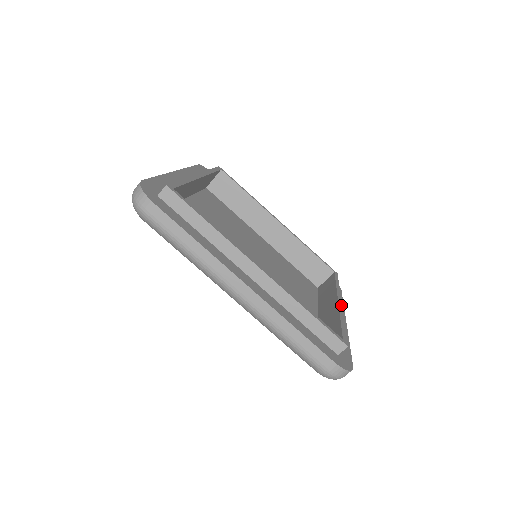
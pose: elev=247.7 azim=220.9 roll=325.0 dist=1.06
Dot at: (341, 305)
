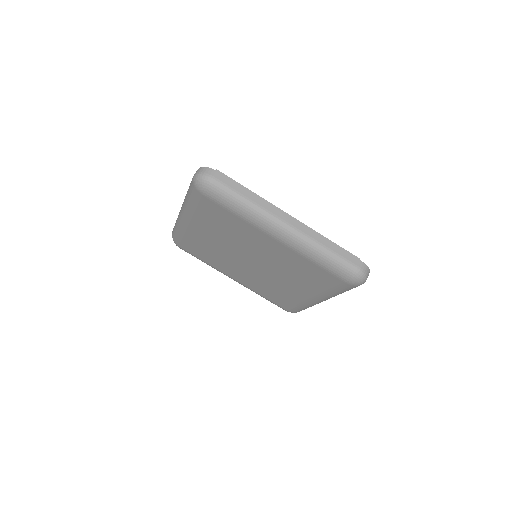
Dot at: occluded
